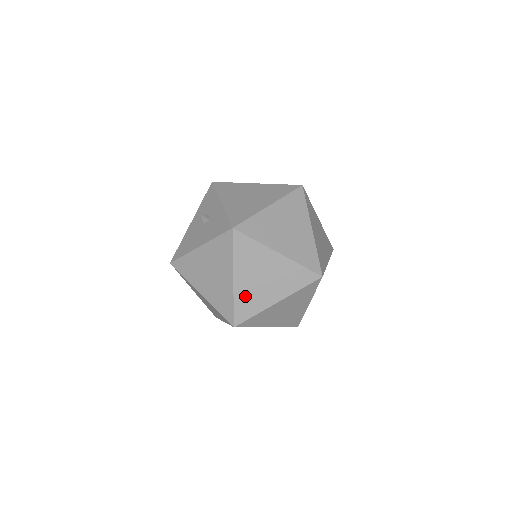
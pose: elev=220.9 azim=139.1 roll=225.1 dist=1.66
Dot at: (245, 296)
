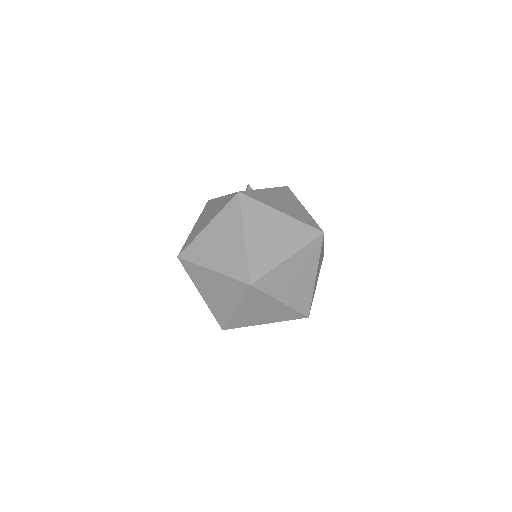
Dot at: (202, 244)
